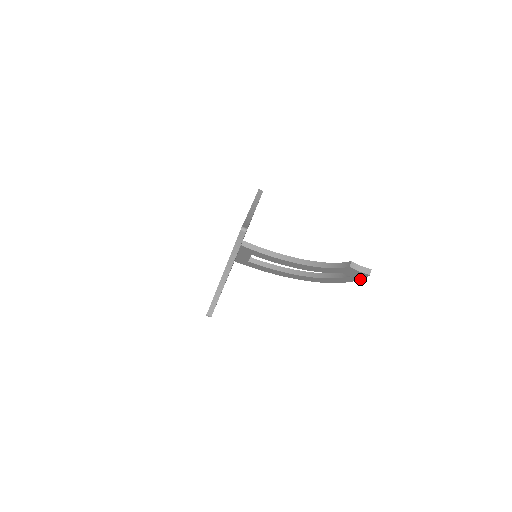
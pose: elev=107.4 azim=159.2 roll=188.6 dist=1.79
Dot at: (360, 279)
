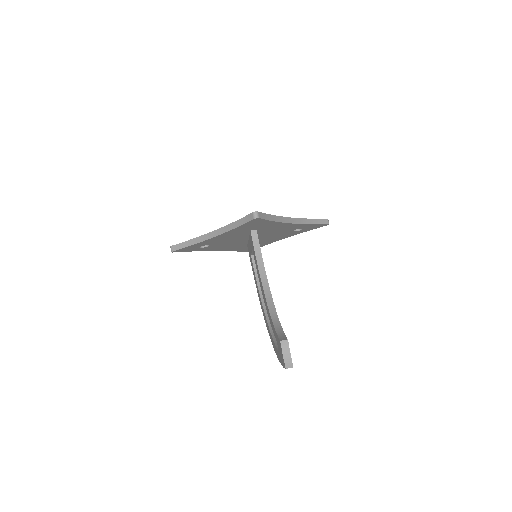
Dot at: (282, 365)
